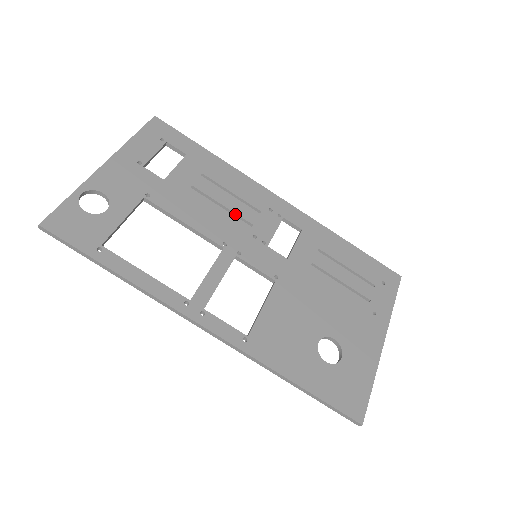
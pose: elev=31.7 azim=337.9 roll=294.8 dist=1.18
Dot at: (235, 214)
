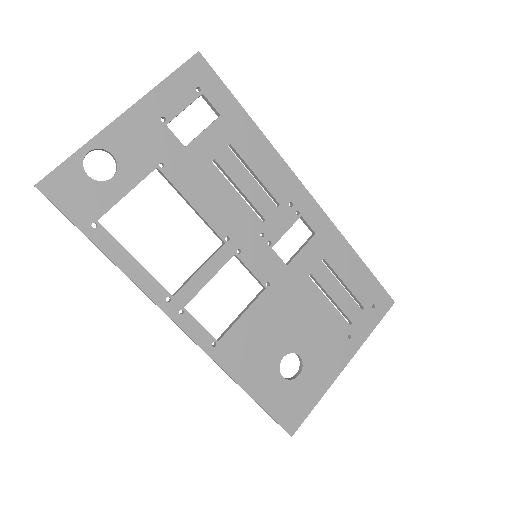
Dot at: (251, 203)
